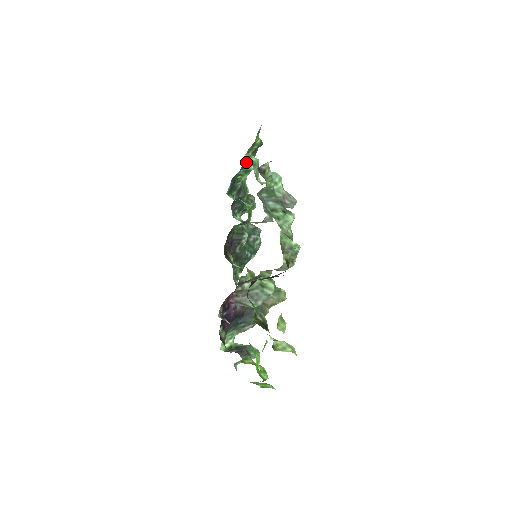
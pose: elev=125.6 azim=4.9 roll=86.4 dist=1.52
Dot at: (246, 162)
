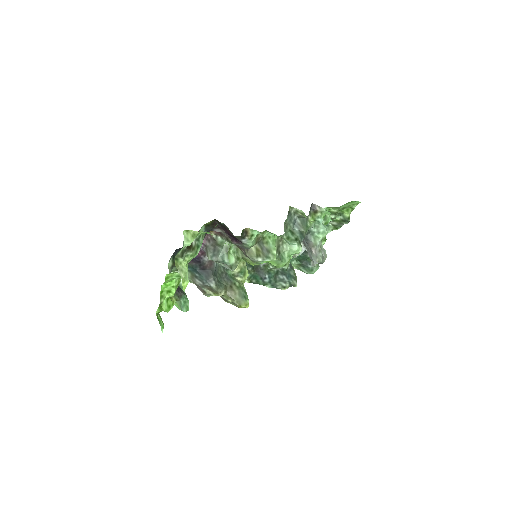
Dot at: (328, 224)
